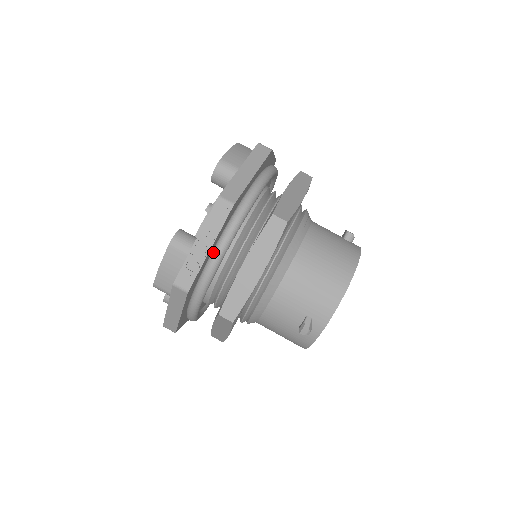
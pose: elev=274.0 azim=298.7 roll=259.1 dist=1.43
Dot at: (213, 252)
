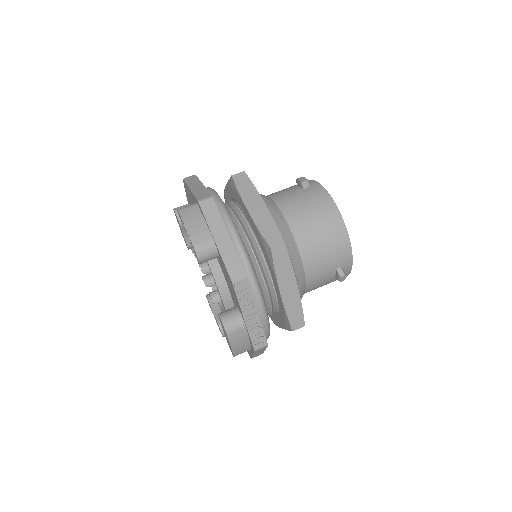
Dot at: occluded
